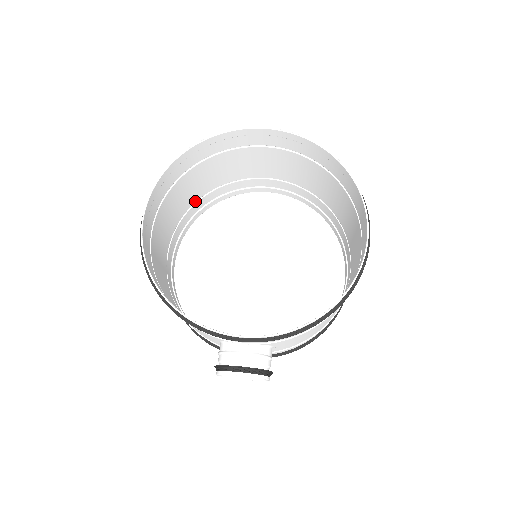
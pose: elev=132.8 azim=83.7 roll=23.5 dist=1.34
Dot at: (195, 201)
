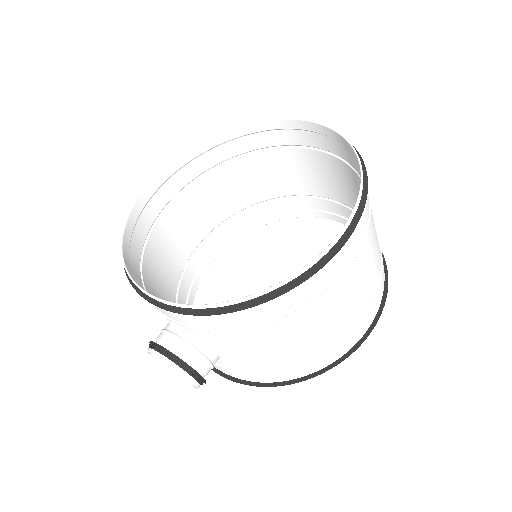
Dot at: (246, 207)
